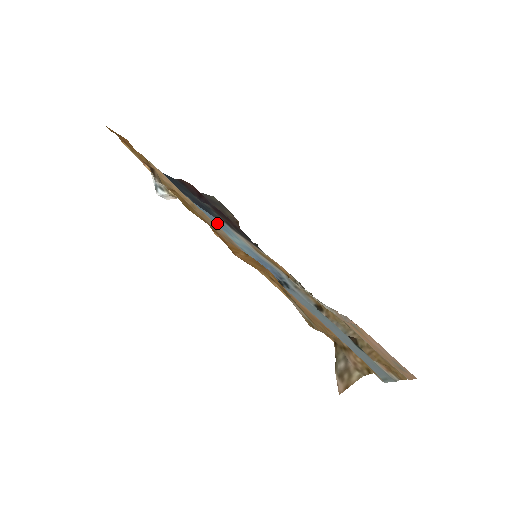
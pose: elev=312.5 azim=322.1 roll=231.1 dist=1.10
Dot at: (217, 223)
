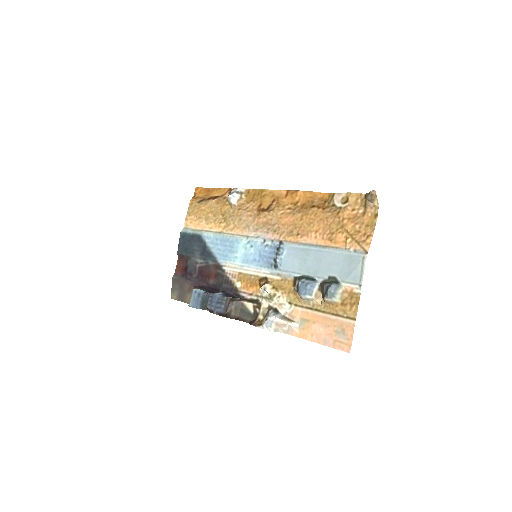
Dot at: (228, 246)
